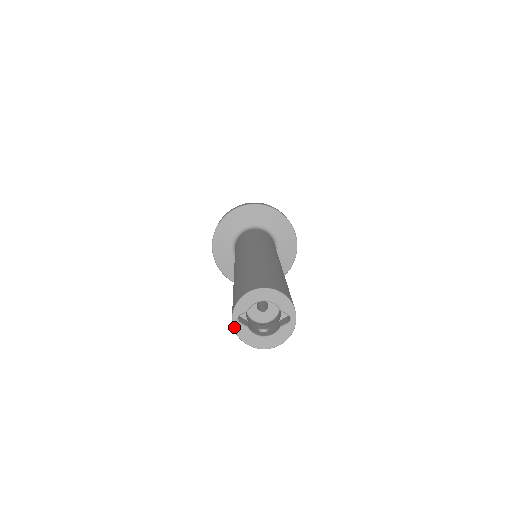
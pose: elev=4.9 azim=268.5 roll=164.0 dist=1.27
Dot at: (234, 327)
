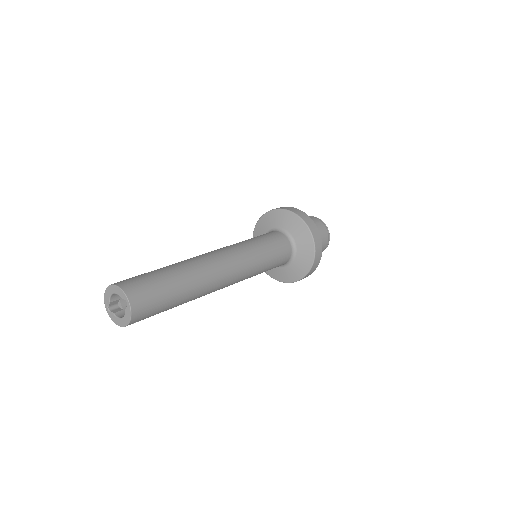
Dot at: (109, 315)
